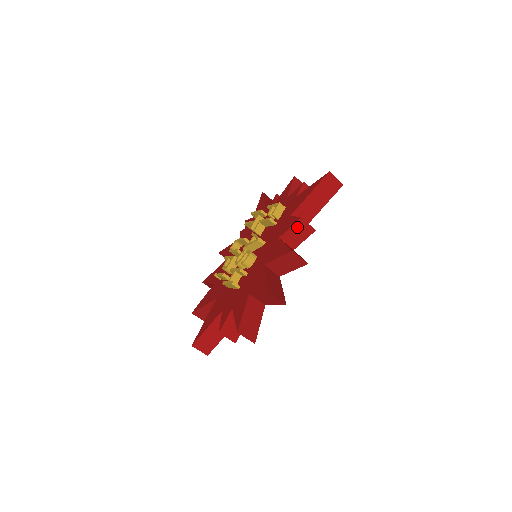
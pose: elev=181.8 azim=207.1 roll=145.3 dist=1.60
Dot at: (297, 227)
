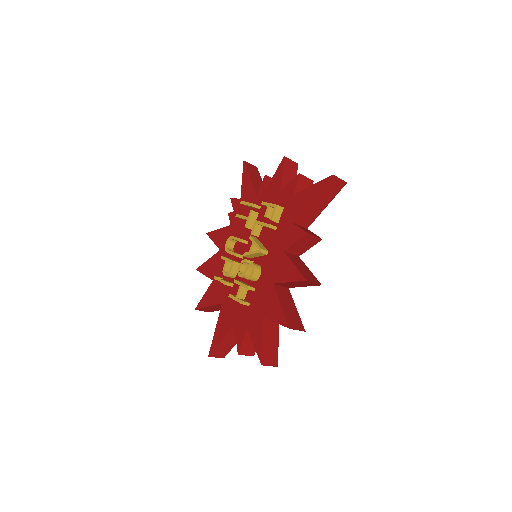
Dot at: (303, 240)
